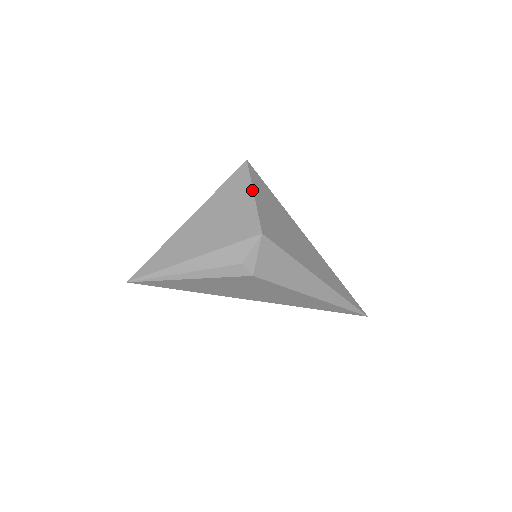
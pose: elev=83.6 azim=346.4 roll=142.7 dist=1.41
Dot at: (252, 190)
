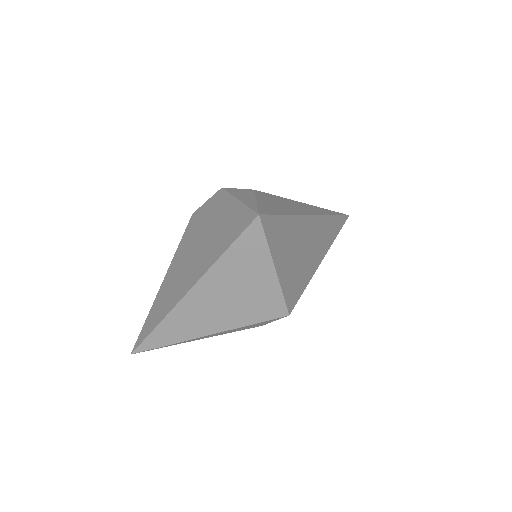
Dot at: (272, 263)
